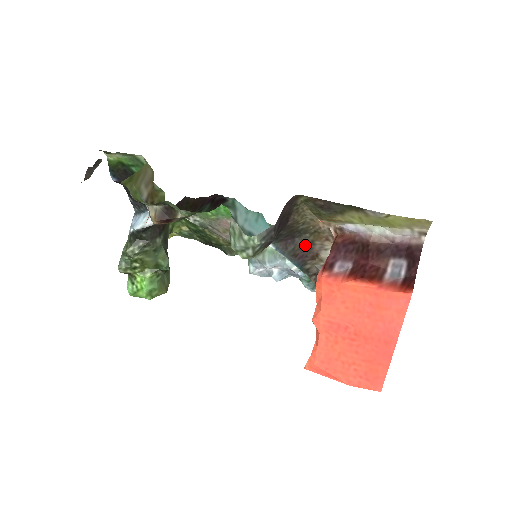
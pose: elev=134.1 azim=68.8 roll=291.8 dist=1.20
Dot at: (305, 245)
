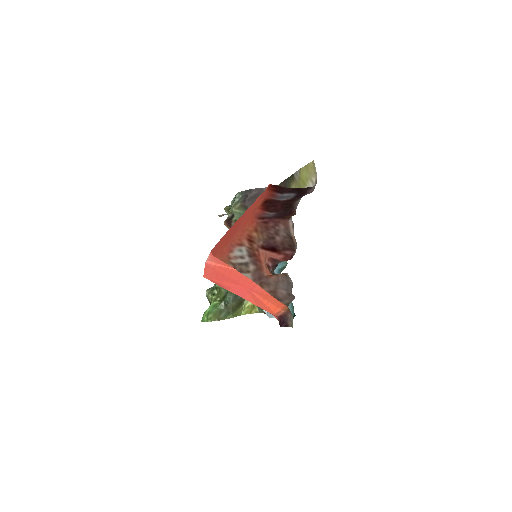
Dot at: occluded
